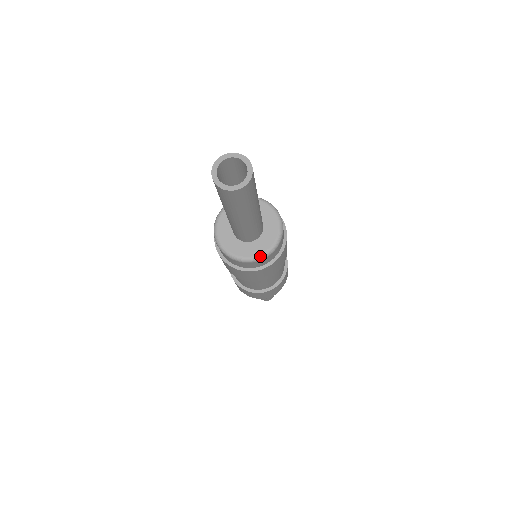
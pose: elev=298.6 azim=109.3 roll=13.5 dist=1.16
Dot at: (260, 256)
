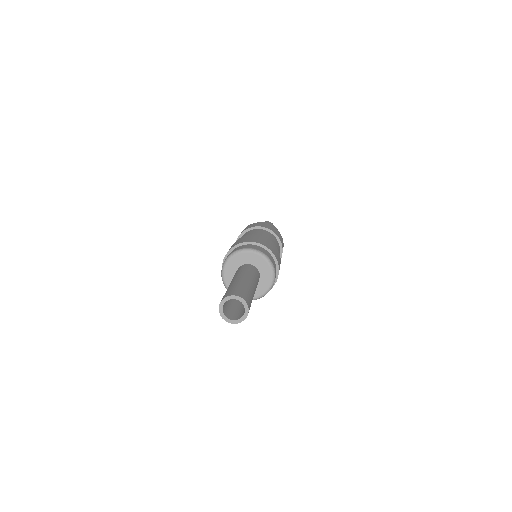
Dot at: occluded
